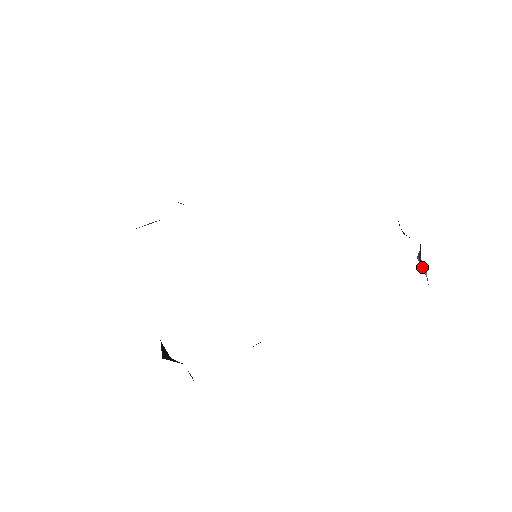
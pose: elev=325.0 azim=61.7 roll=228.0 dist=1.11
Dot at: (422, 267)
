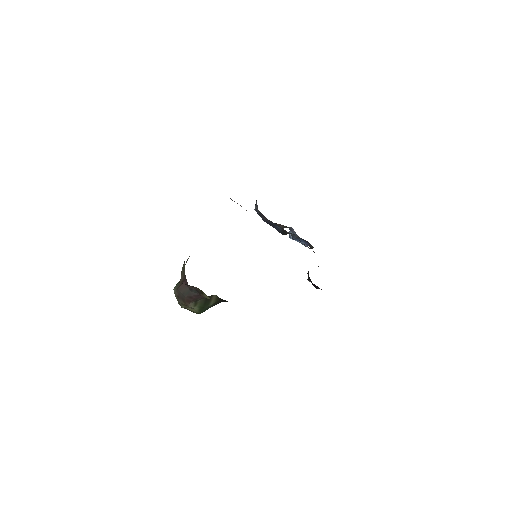
Dot at: occluded
